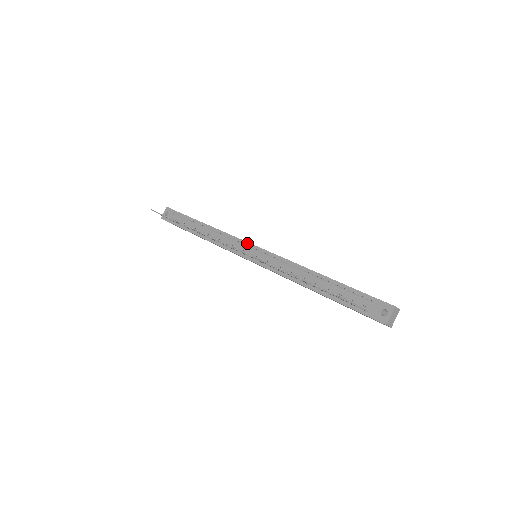
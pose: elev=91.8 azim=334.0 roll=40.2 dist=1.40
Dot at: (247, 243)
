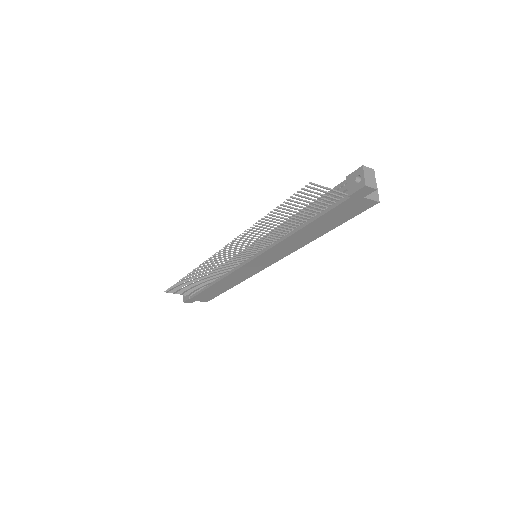
Dot at: occluded
